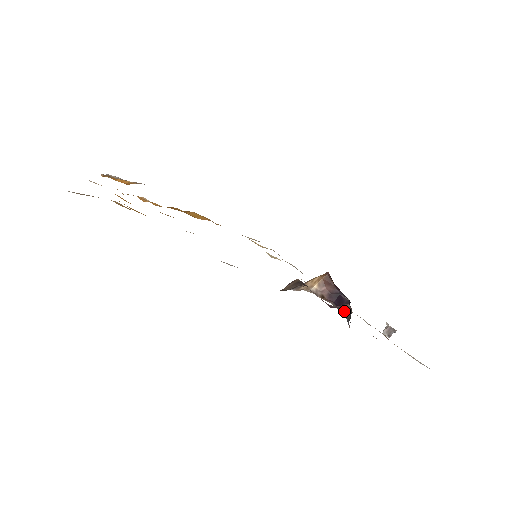
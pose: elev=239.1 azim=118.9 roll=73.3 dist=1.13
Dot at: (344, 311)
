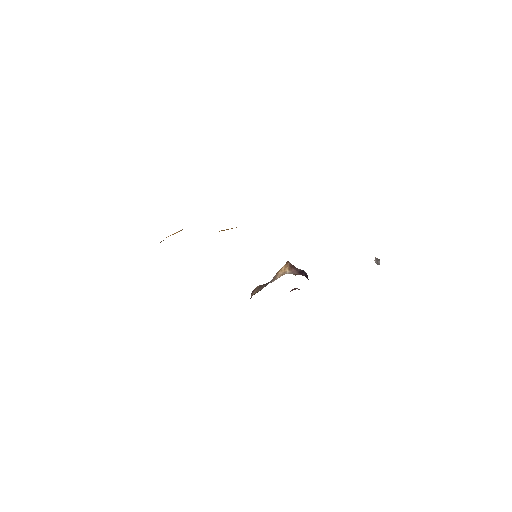
Dot at: occluded
